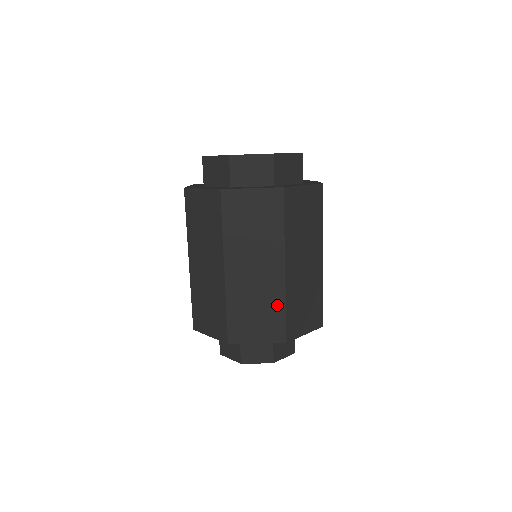
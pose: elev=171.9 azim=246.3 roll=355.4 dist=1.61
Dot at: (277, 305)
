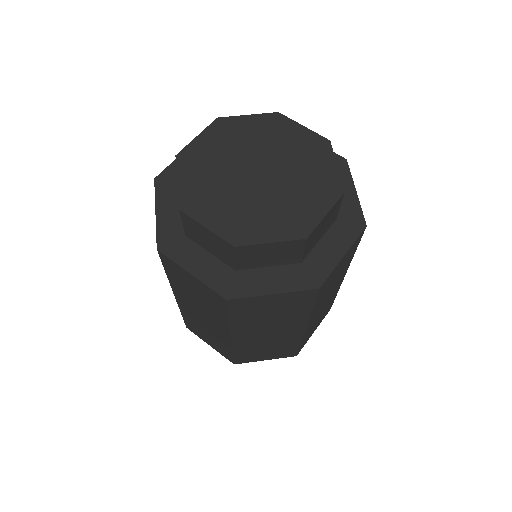
Dot at: (291, 344)
